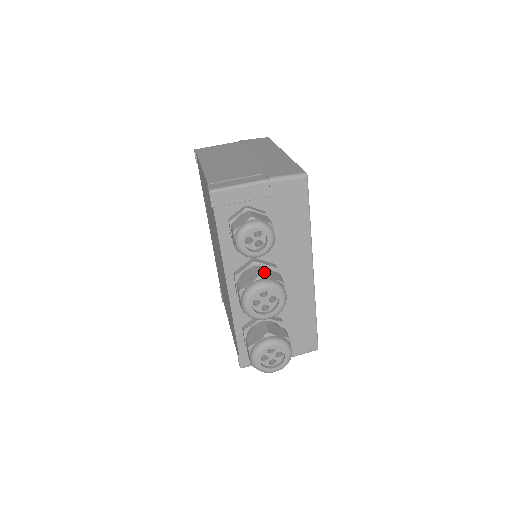
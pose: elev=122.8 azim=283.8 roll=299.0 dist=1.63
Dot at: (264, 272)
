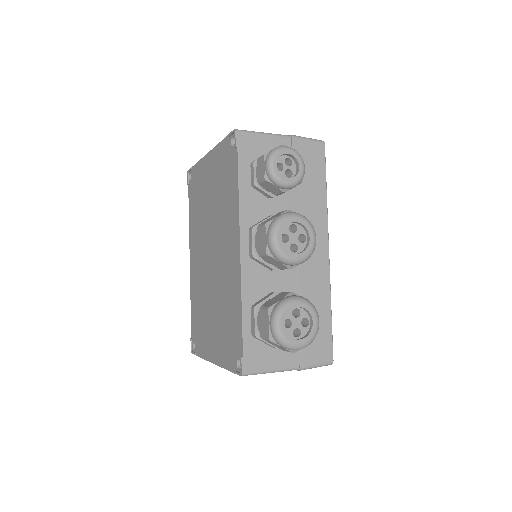
Dot at: occluded
